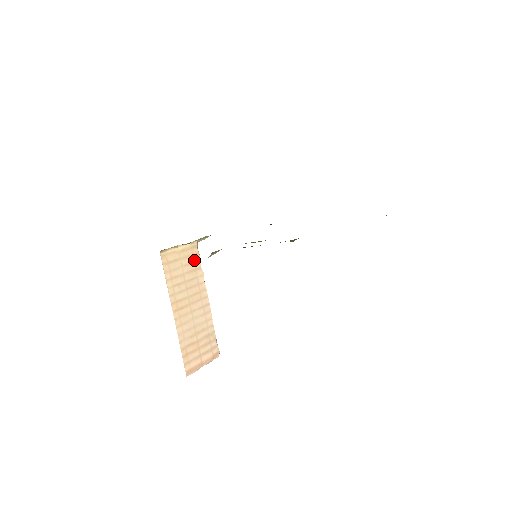
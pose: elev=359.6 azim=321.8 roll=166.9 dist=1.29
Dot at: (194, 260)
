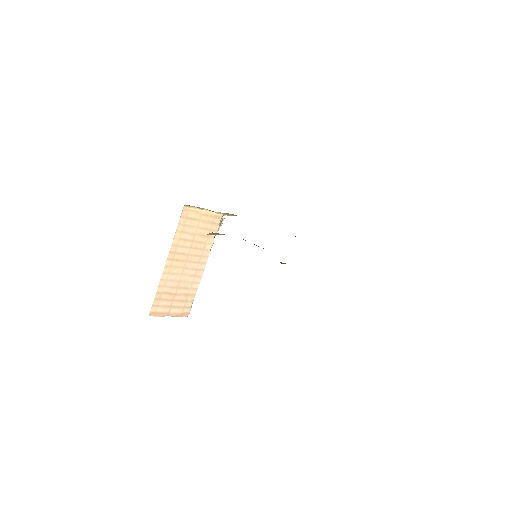
Dot at: (211, 228)
